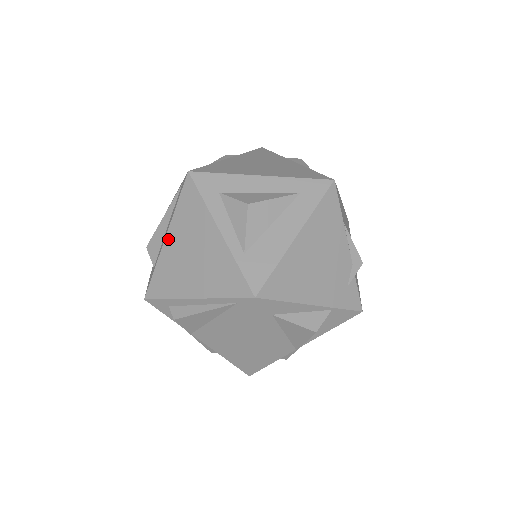
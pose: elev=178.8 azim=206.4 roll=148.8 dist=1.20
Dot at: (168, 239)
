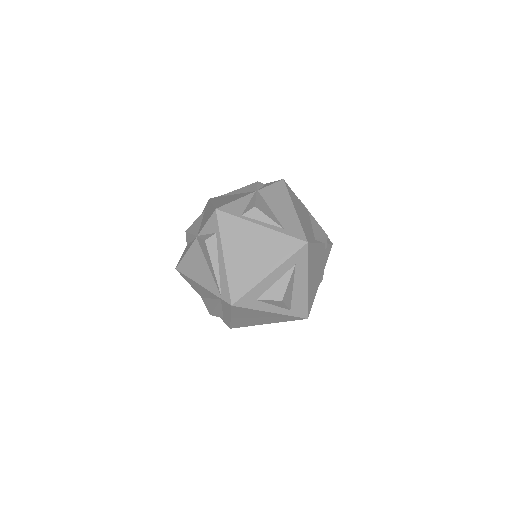
Dot at: (234, 318)
